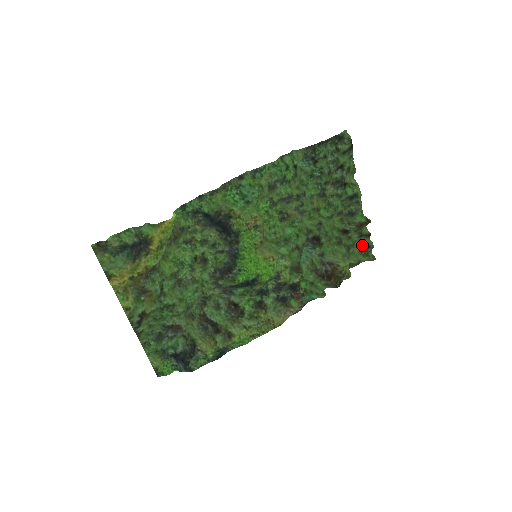
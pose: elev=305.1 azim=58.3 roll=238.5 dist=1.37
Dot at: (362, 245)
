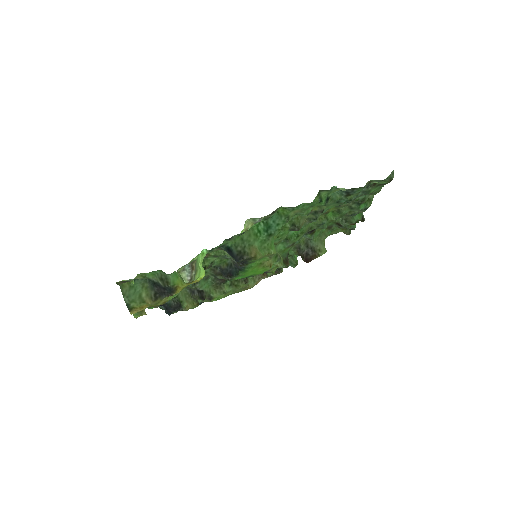
Dot at: (346, 226)
